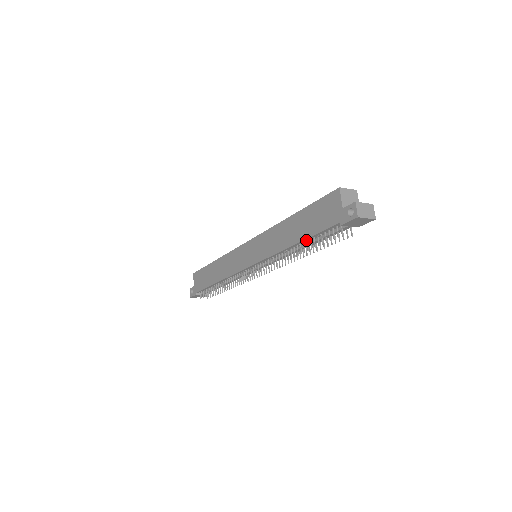
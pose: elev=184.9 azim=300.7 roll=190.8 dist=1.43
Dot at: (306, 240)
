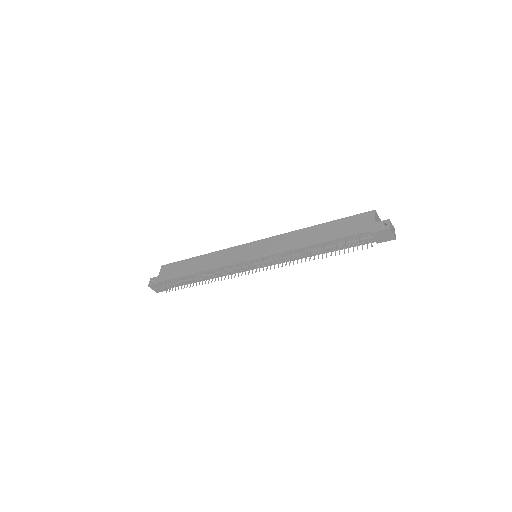
Dot at: (328, 243)
